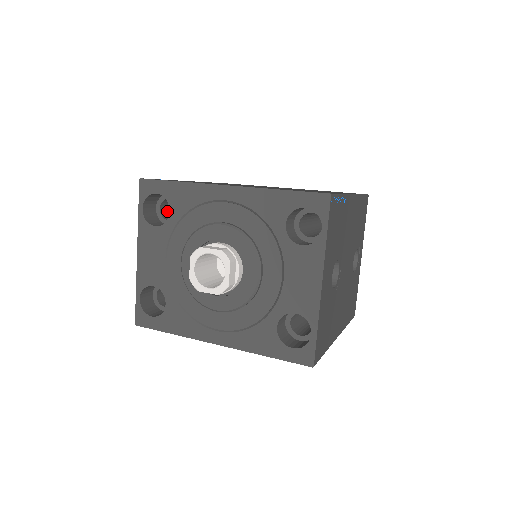
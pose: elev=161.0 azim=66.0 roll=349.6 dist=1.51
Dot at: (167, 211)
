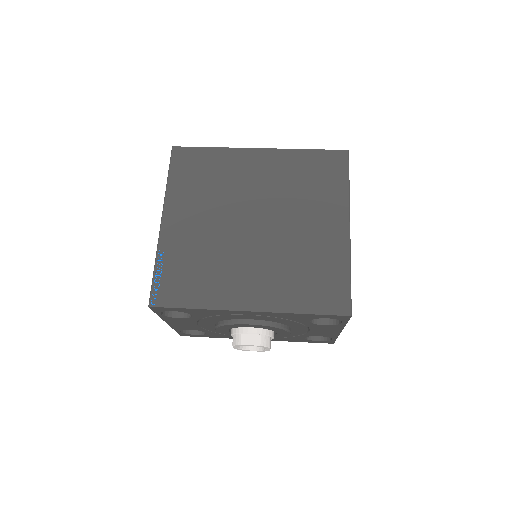
Dot at: occluded
